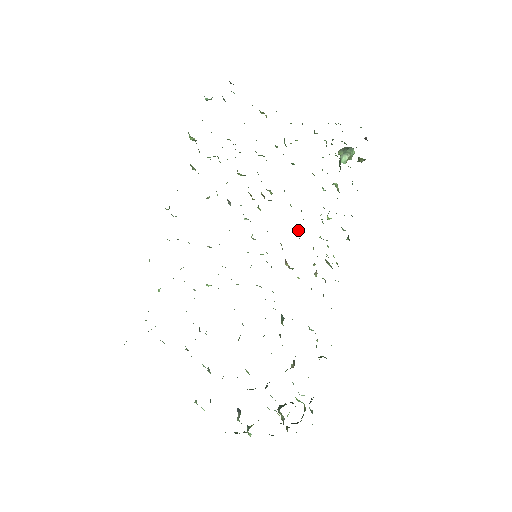
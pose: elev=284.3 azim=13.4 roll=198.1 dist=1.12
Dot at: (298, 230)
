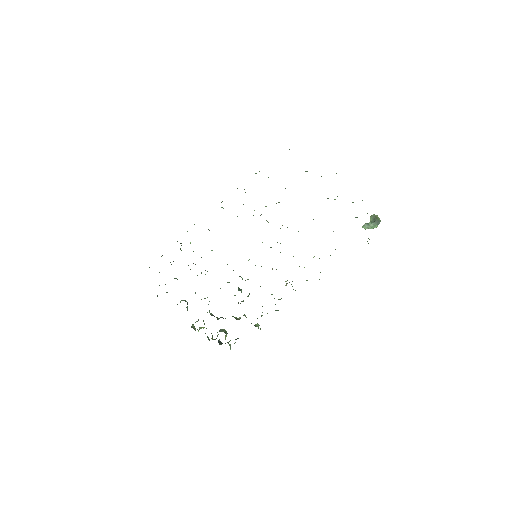
Dot at: occluded
